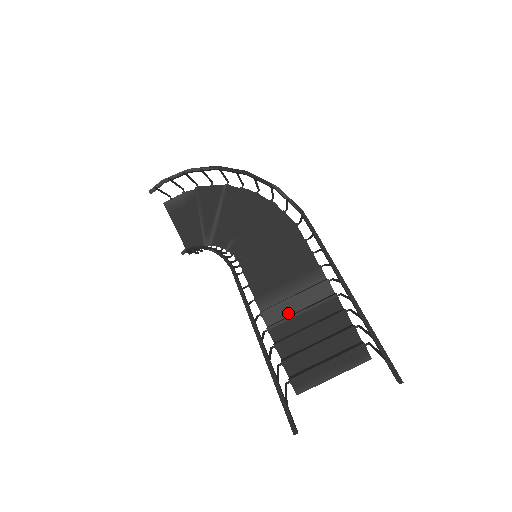
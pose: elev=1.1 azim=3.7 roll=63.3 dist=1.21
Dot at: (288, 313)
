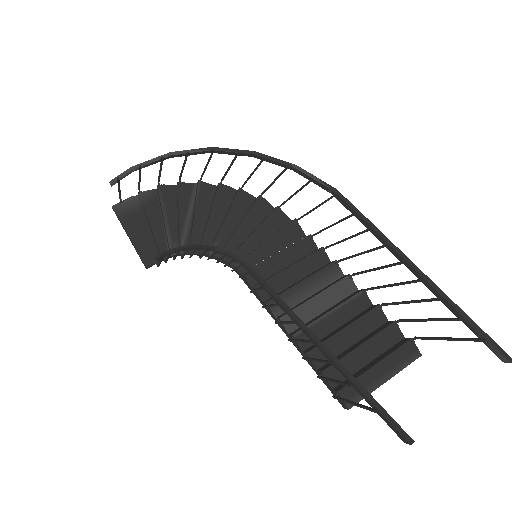
Dot at: (311, 316)
